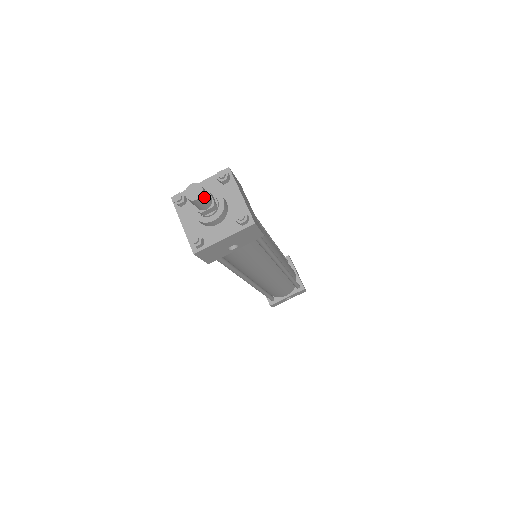
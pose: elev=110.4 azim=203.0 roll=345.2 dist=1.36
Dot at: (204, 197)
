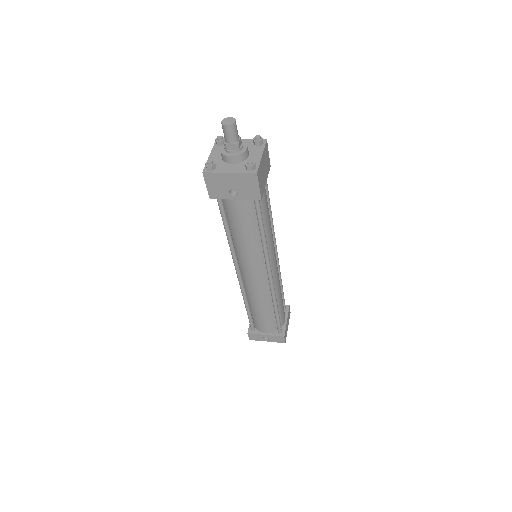
Dot at: (233, 129)
